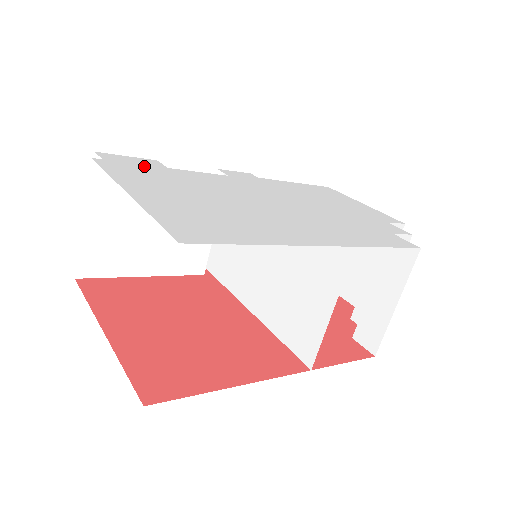
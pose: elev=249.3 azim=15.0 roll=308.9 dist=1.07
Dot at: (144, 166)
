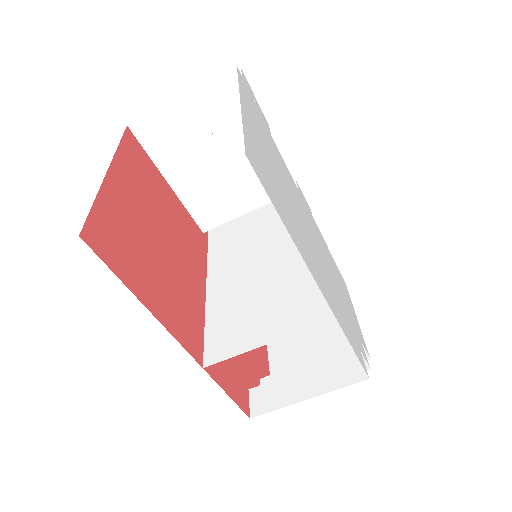
Dot at: (260, 113)
